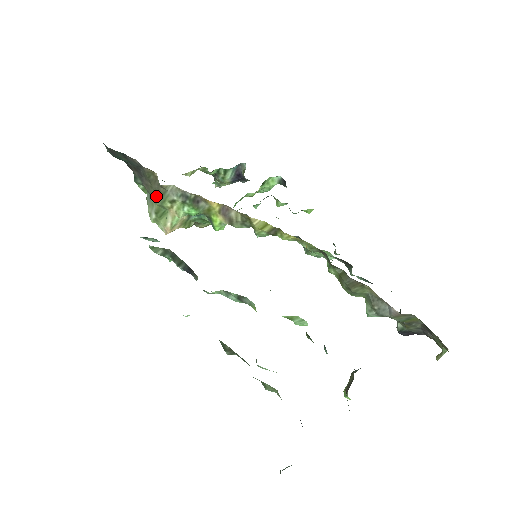
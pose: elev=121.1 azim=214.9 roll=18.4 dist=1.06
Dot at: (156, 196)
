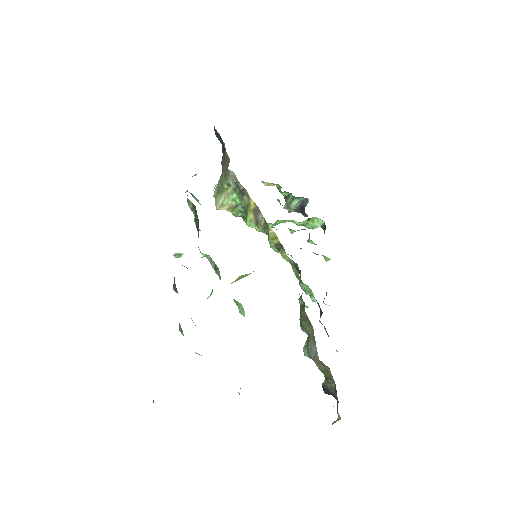
Dot at: (223, 176)
